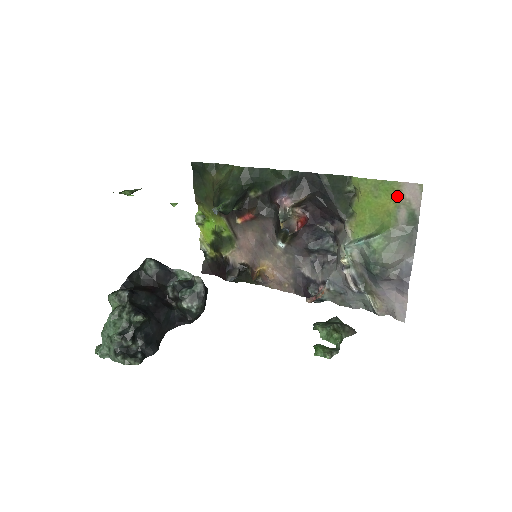
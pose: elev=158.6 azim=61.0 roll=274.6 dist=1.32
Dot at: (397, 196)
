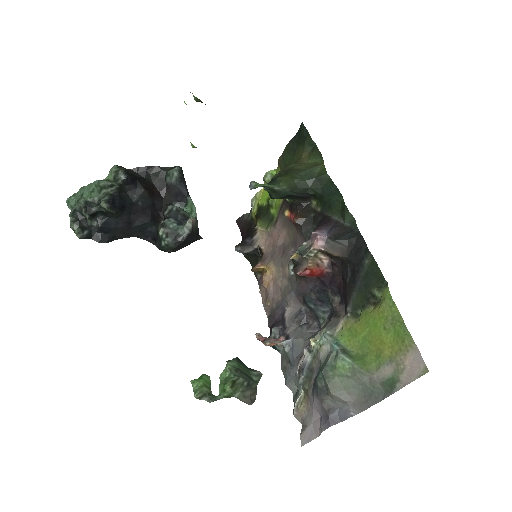
Dot at: (400, 351)
